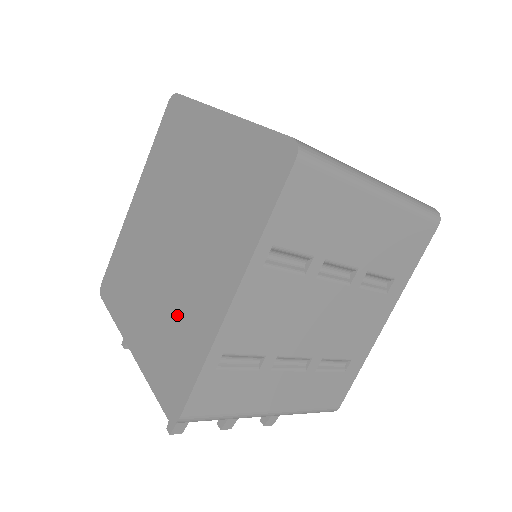
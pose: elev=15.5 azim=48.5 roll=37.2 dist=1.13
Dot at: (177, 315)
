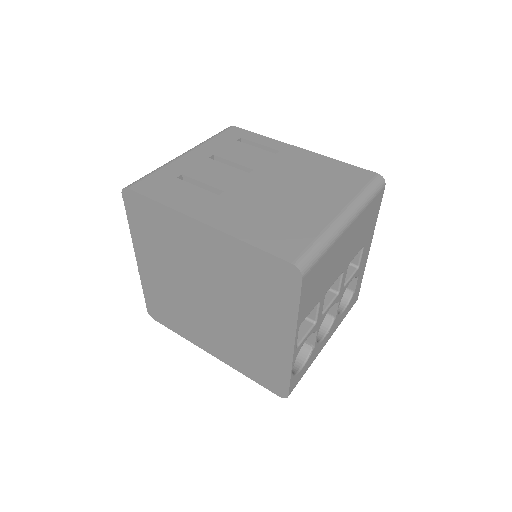
Dot at: (181, 311)
